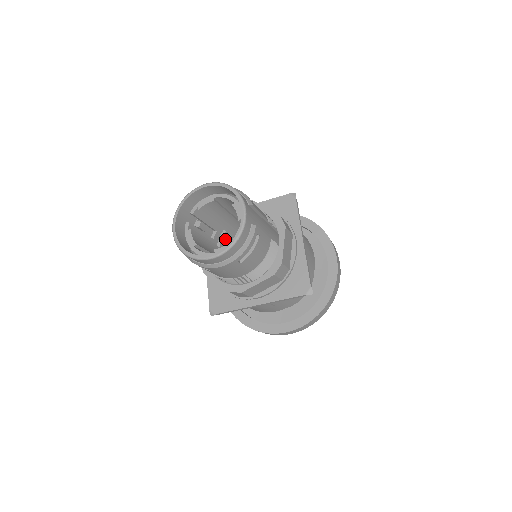
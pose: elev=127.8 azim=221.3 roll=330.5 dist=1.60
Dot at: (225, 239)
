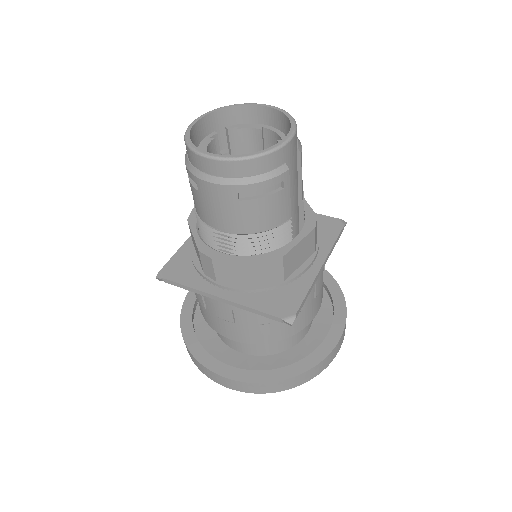
Dot at: occluded
